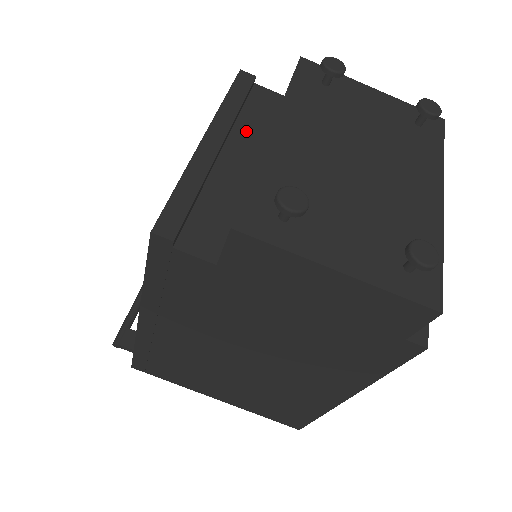
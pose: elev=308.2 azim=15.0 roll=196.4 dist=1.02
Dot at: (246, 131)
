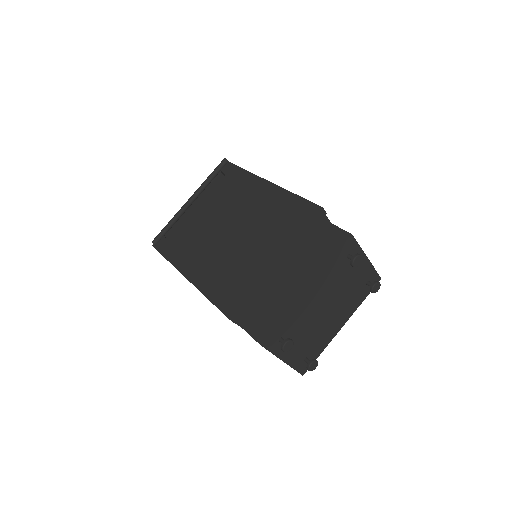
Dot at: (297, 252)
